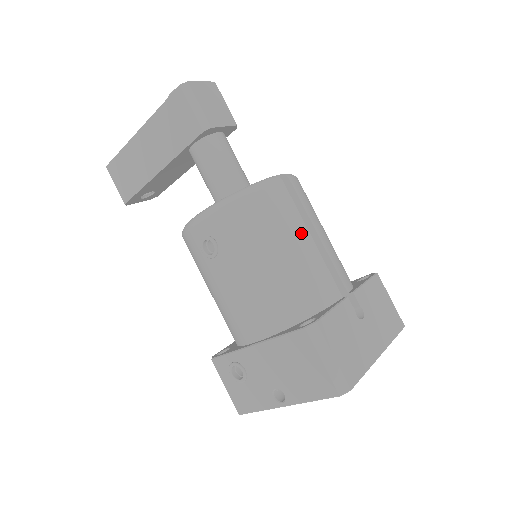
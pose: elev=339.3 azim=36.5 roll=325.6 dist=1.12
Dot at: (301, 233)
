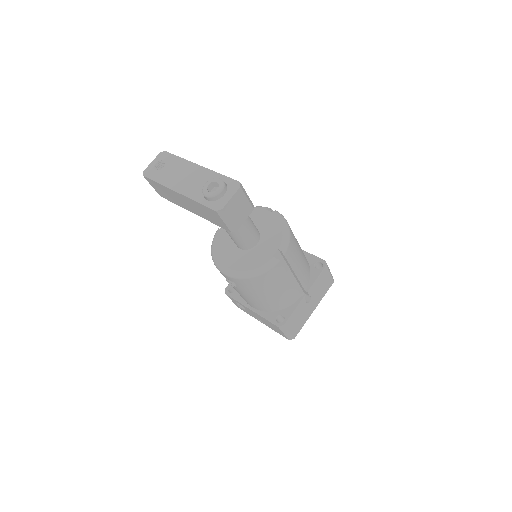
Dot at: (285, 281)
